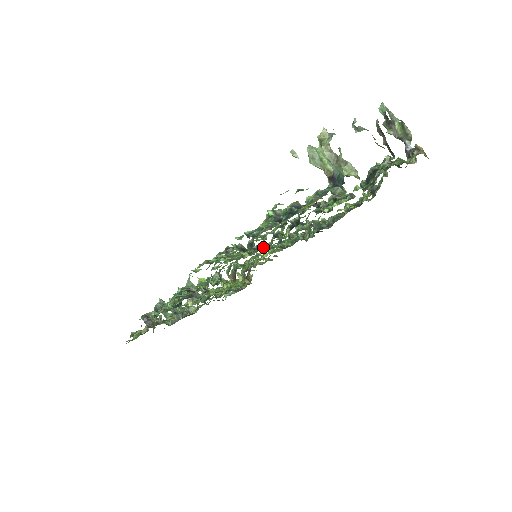
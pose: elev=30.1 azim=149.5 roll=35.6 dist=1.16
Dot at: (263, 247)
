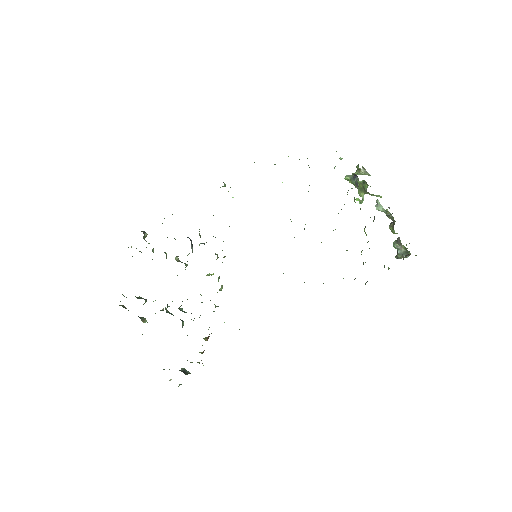
Dot at: occluded
